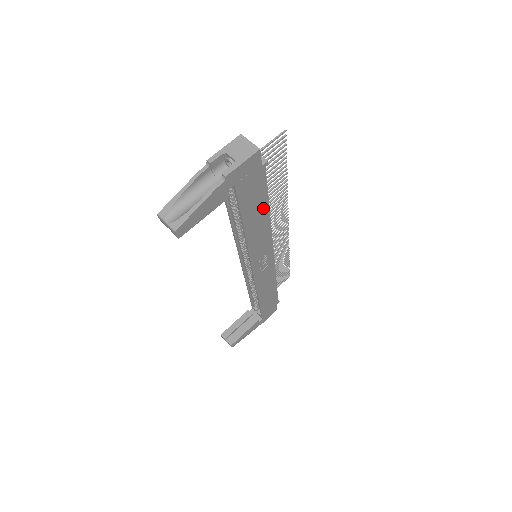
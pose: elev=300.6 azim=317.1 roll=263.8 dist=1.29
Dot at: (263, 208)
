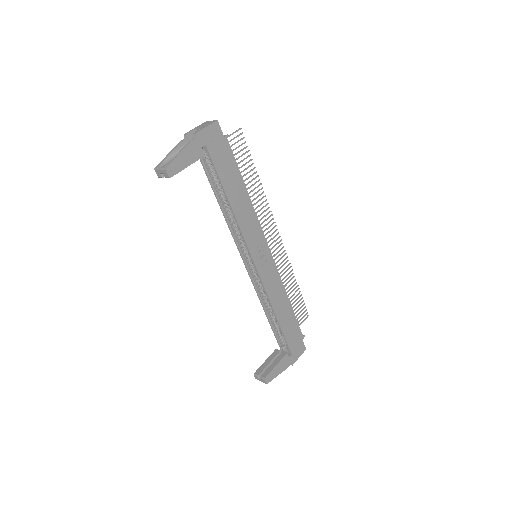
Dot at: (240, 184)
